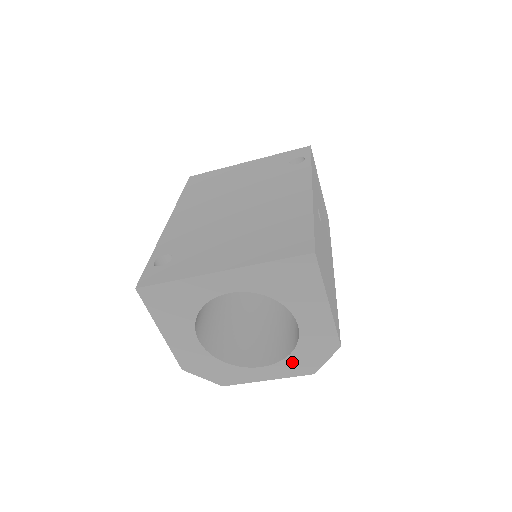
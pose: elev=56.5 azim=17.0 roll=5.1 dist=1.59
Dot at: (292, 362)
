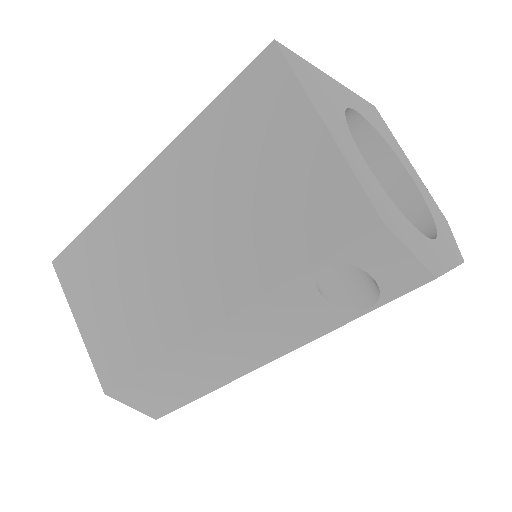
Dot at: (443, 237)
